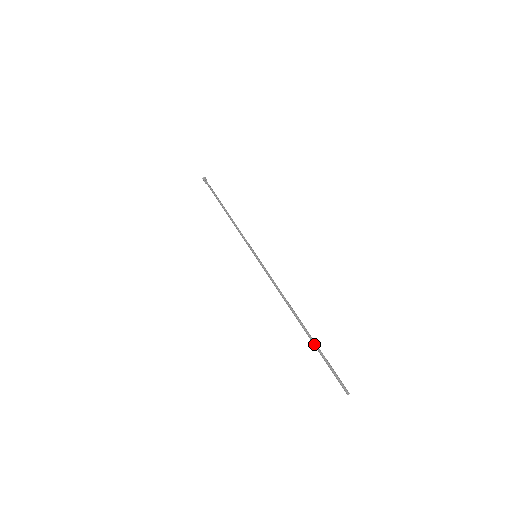
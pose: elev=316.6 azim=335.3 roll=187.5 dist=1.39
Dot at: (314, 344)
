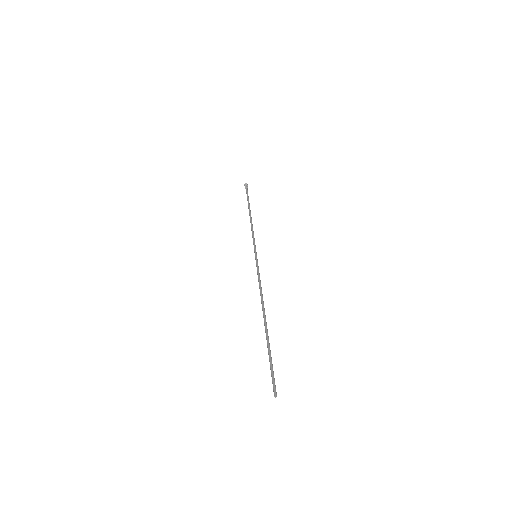
Dot at: (268, 342)
